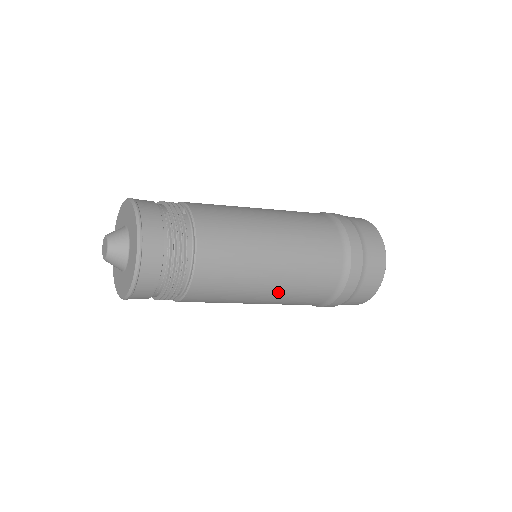
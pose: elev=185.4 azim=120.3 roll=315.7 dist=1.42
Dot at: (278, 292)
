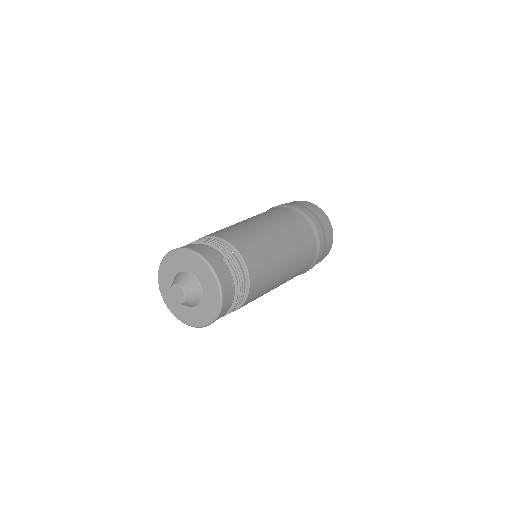
Dot at: (281, 284)
